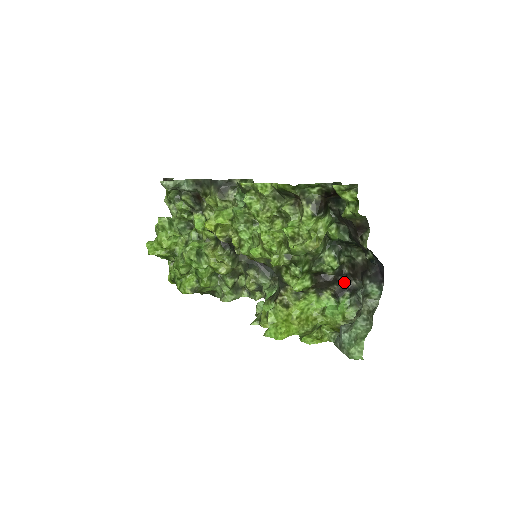
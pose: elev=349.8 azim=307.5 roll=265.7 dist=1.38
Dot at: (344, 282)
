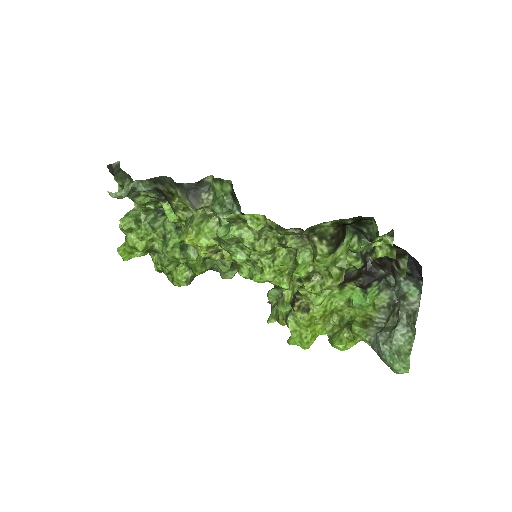
Dot at: (370, 272)
